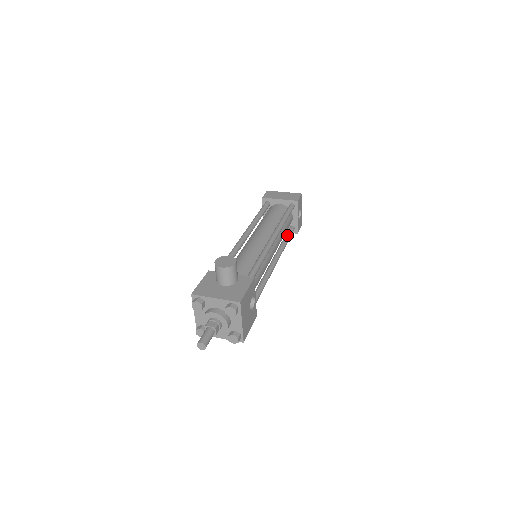
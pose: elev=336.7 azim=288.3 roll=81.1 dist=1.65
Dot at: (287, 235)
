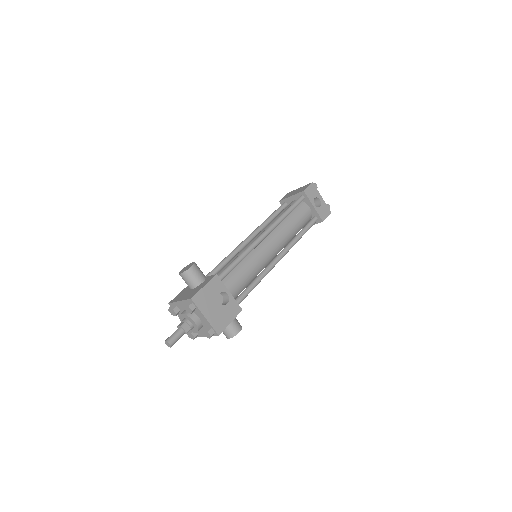
Dot at: (304, 227)
